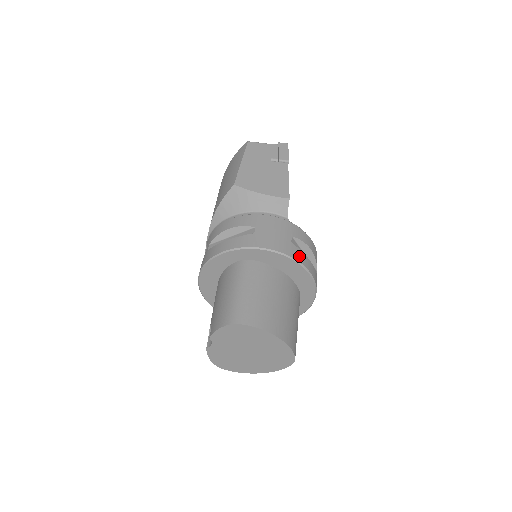
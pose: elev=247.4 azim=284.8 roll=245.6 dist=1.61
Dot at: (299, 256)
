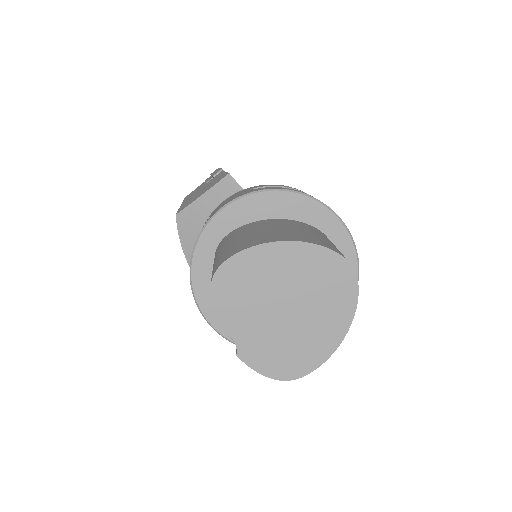
Dot at: (267, 188)
